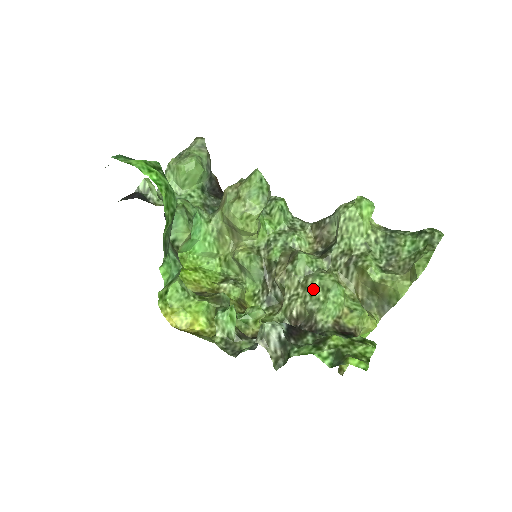
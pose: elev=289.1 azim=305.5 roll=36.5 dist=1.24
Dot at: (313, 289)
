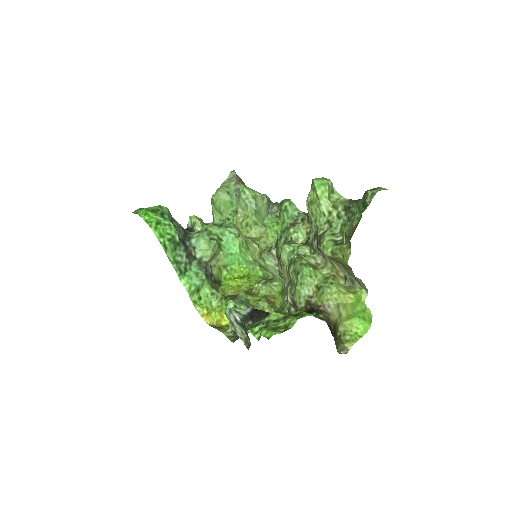
Dot at: (291, 275)
